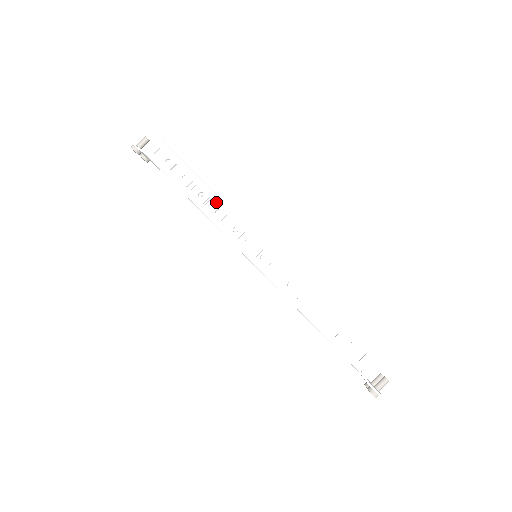
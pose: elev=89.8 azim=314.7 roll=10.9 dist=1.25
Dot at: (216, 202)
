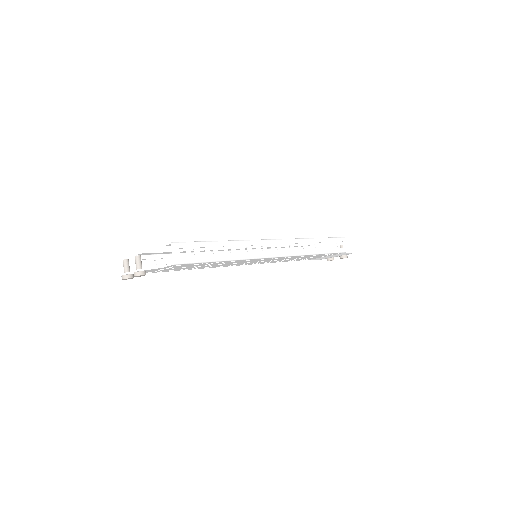
Dot at: (241, 245)
